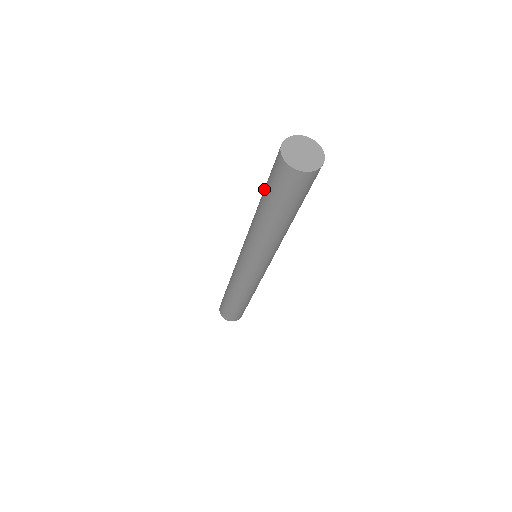
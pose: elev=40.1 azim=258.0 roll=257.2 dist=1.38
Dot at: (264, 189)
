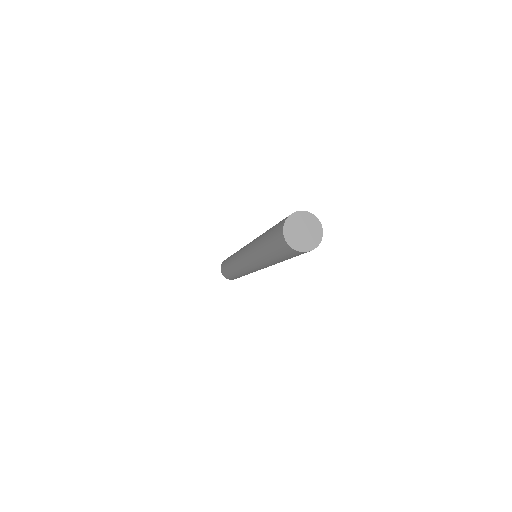
Dot at: (267, 234)
